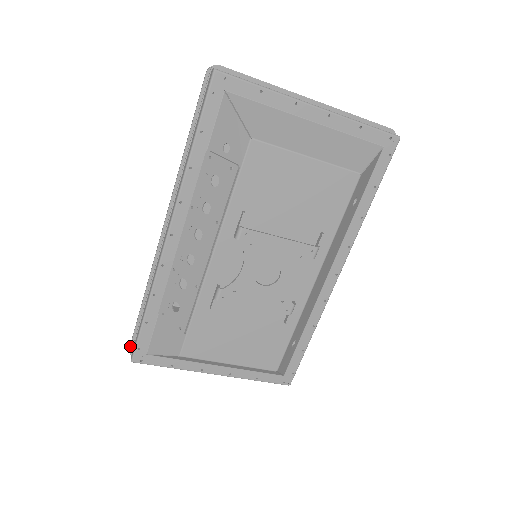
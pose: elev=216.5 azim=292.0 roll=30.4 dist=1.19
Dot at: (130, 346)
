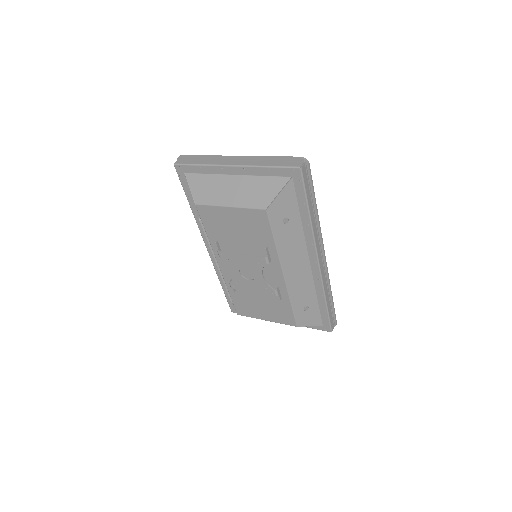
Dot at: occluded
